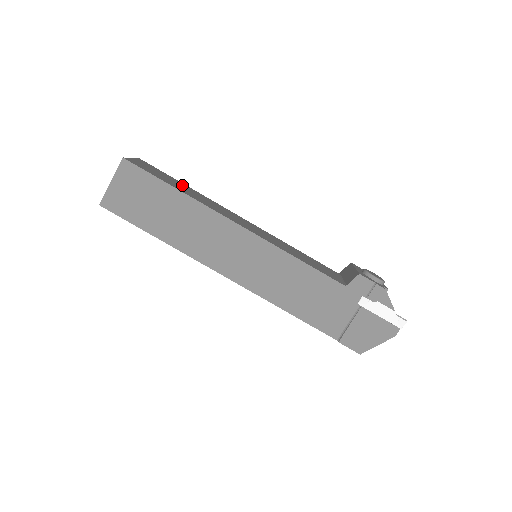
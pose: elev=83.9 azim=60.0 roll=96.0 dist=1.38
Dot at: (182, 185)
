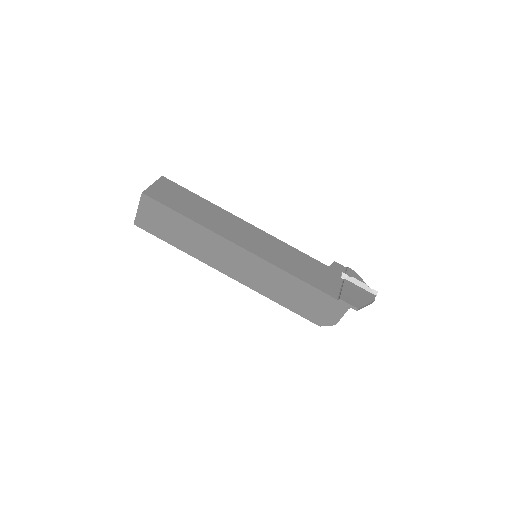
Dot at: occluded
